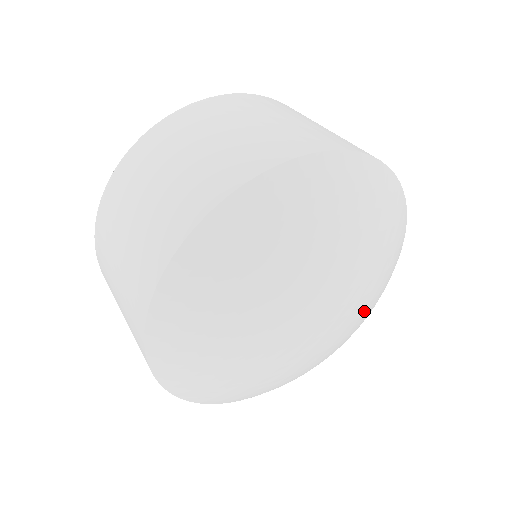
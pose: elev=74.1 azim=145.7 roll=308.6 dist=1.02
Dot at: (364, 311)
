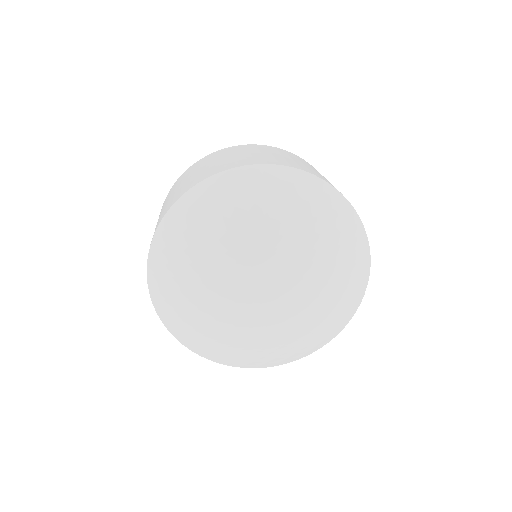
Dot at: (313, 311)
